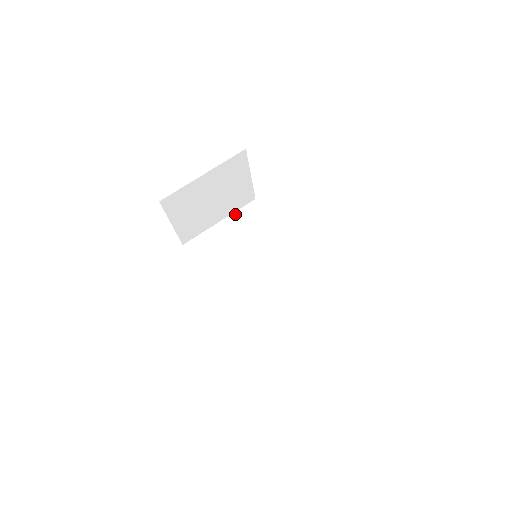
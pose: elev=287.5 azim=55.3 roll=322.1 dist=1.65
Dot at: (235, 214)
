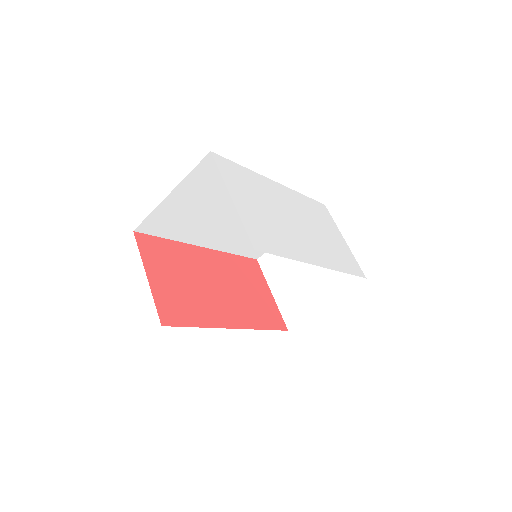
Dot at: (187, 179)
